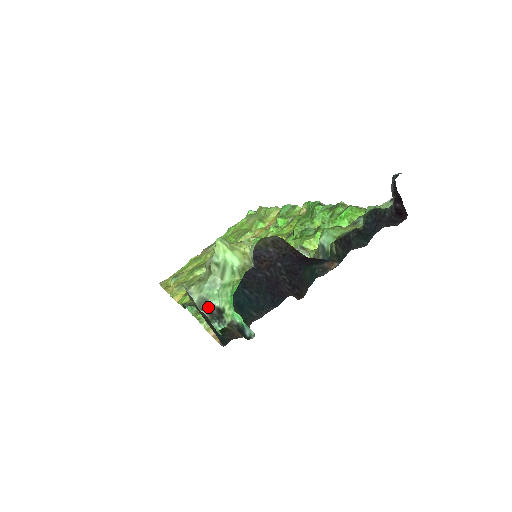
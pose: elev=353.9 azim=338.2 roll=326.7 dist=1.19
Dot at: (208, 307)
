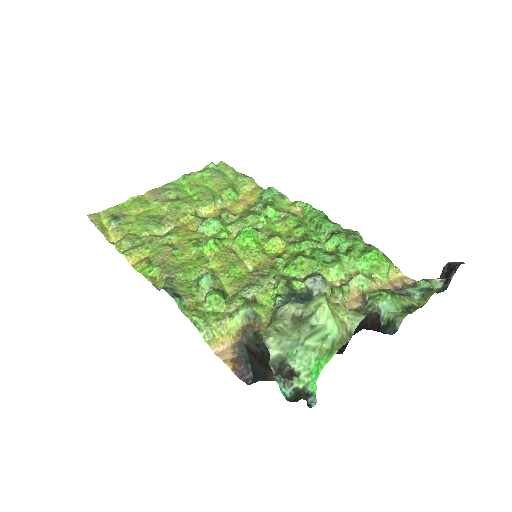
Dot at: (282, 366)
